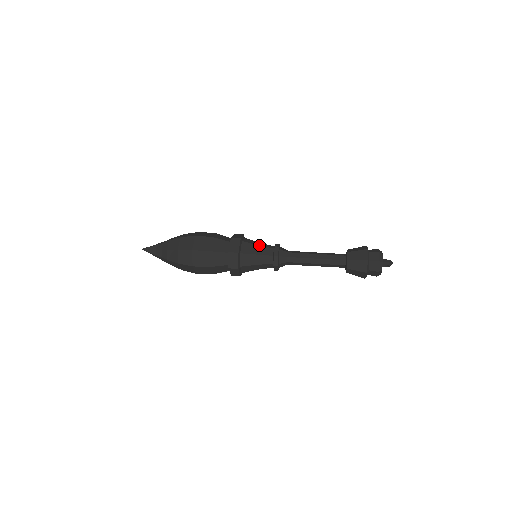
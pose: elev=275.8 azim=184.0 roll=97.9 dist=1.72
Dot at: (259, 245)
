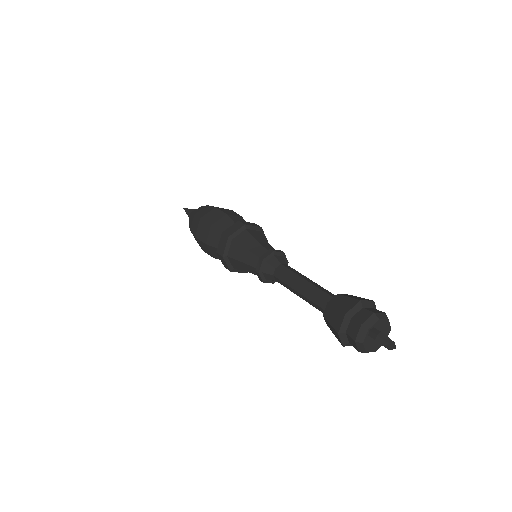
Dot at: (259, 241)
